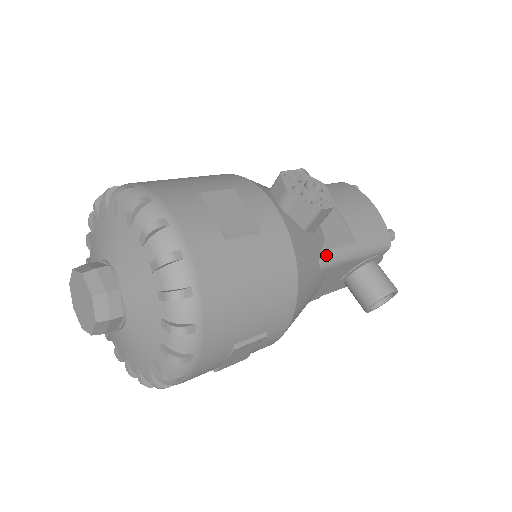
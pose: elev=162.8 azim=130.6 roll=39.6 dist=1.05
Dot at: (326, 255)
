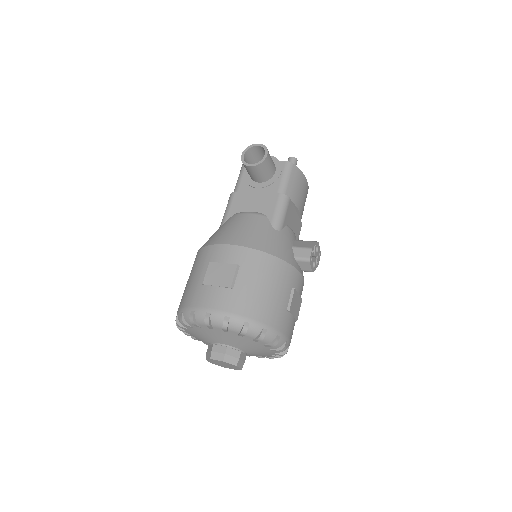
Dot at: occluded
